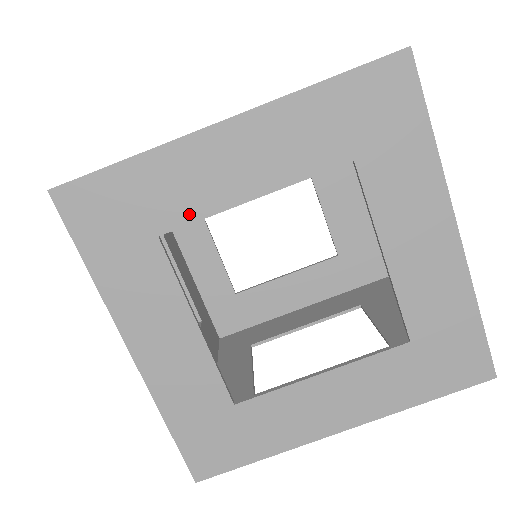
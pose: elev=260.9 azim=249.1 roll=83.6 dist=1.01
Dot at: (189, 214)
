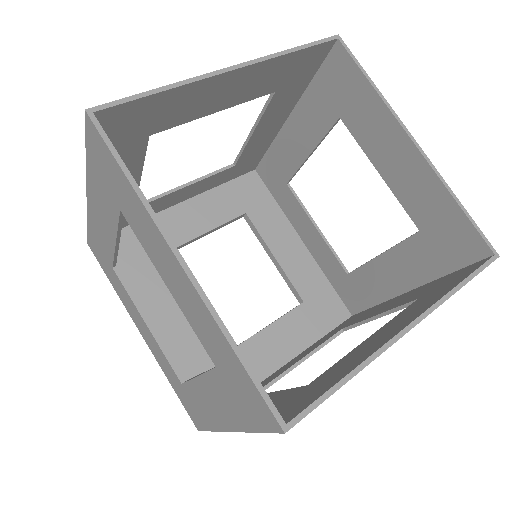
Dot at: occluded
